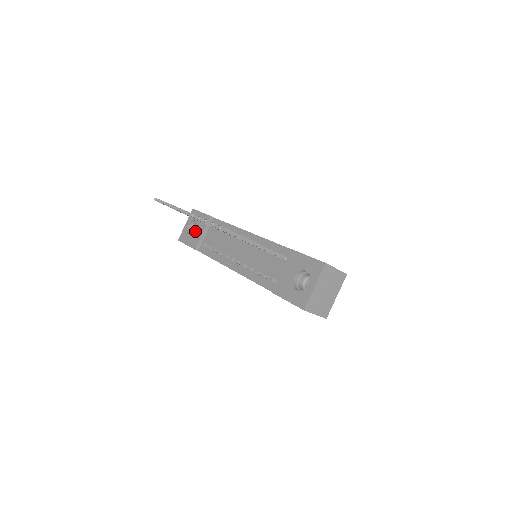
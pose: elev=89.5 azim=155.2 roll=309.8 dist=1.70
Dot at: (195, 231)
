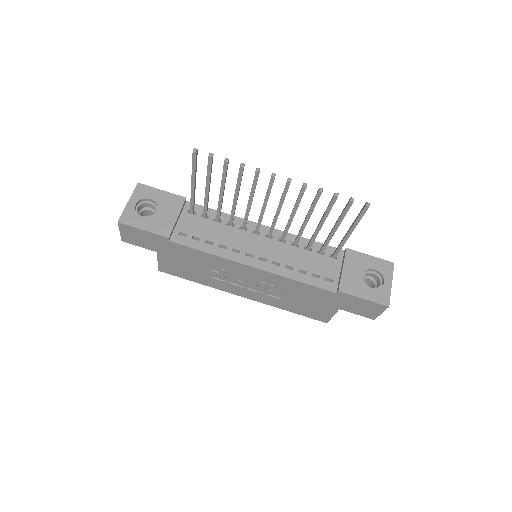
Dot at: (159, 213)
